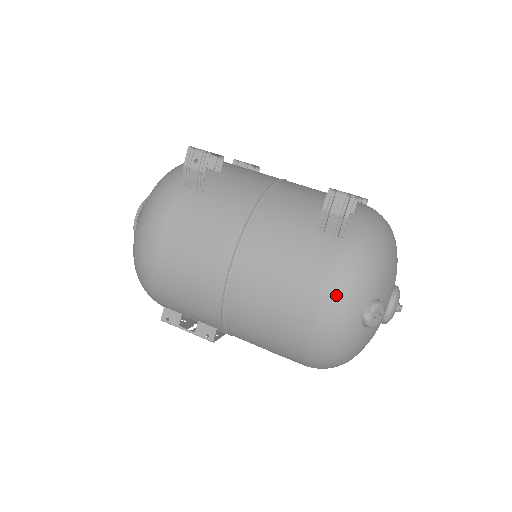
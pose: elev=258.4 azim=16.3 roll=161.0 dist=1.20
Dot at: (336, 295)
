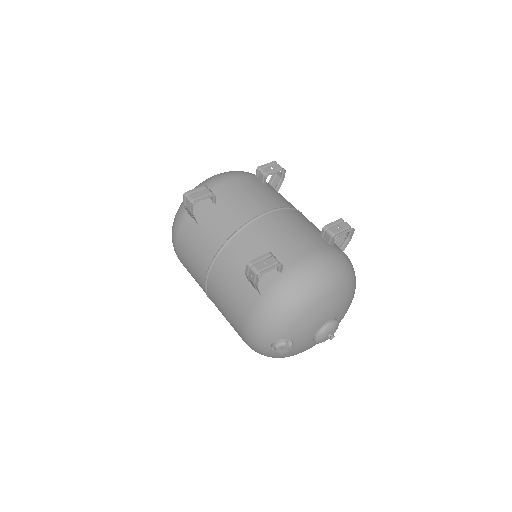
Dot at: (250, 331)
